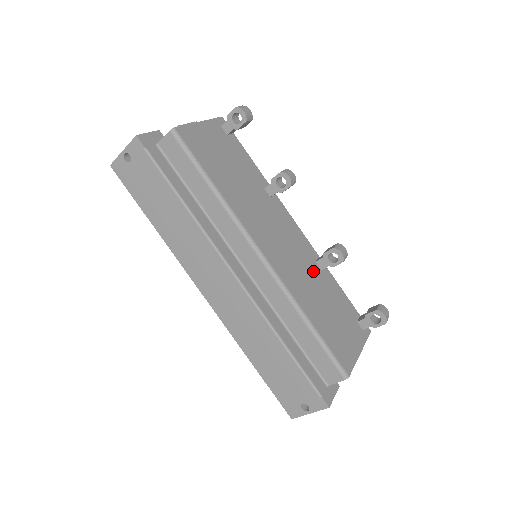
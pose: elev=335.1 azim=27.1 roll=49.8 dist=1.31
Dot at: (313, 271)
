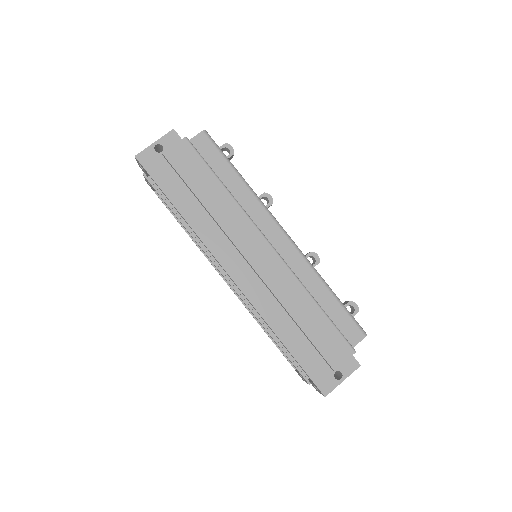
Dot at: occluded
